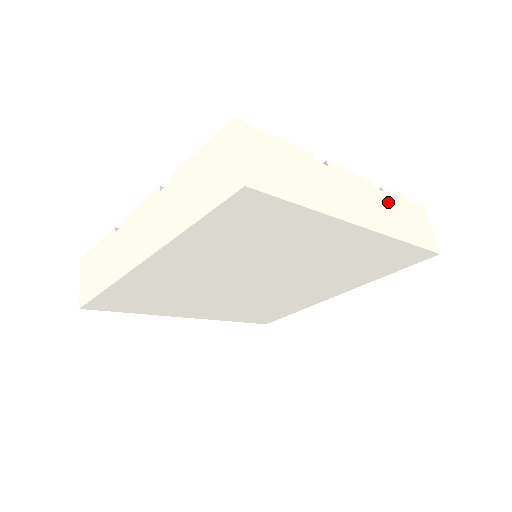
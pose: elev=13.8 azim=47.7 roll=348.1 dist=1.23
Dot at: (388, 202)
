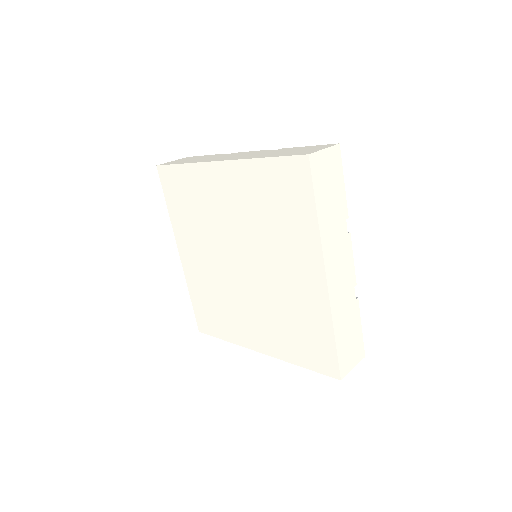
Dot at: (351, 306)
